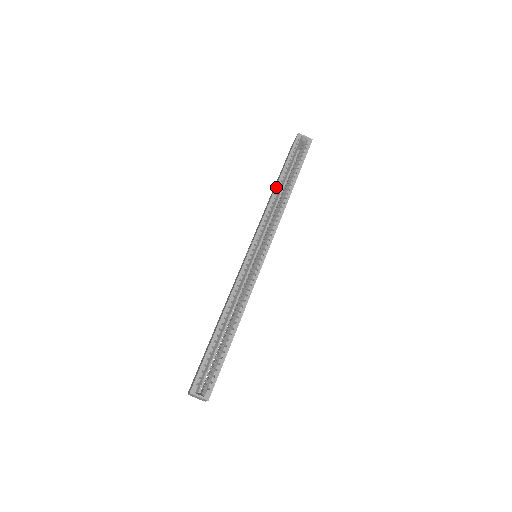
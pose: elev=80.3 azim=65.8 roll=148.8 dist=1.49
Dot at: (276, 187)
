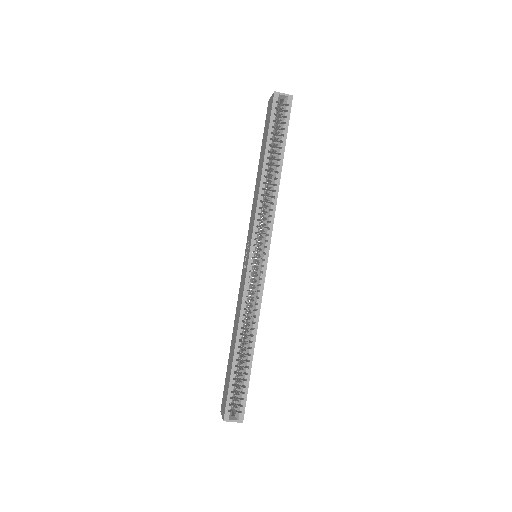
Dot at: (262, 174)
